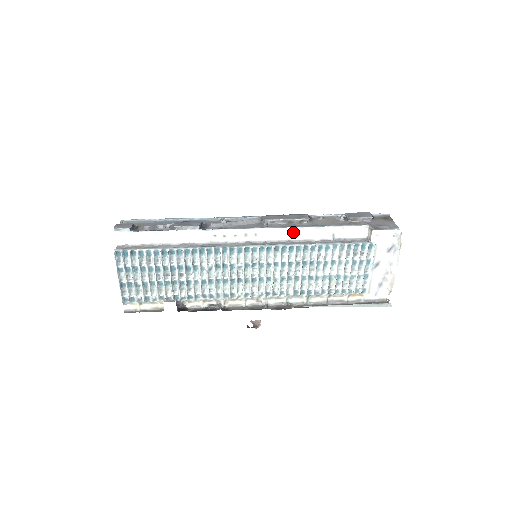
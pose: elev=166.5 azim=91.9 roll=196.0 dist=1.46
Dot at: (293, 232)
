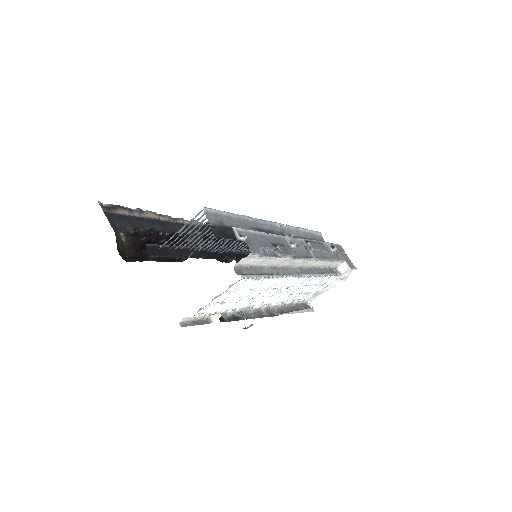
Dot at: (321, 262)
